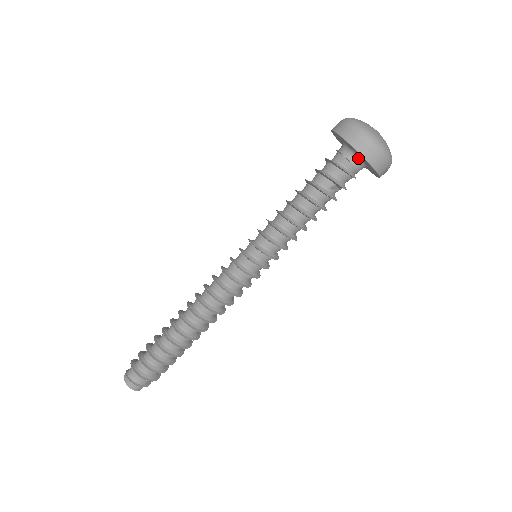
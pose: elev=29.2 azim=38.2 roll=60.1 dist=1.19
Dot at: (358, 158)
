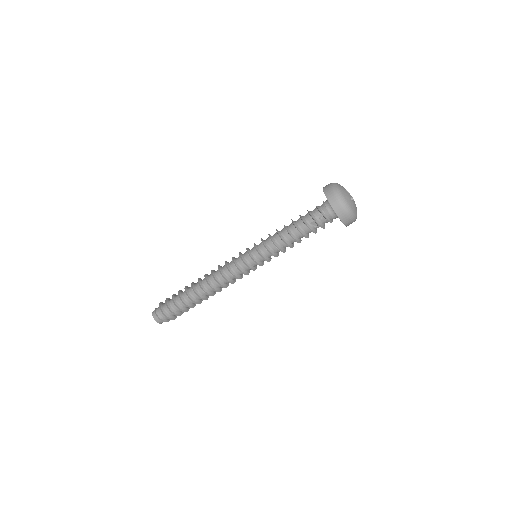
Dot at: occluded
